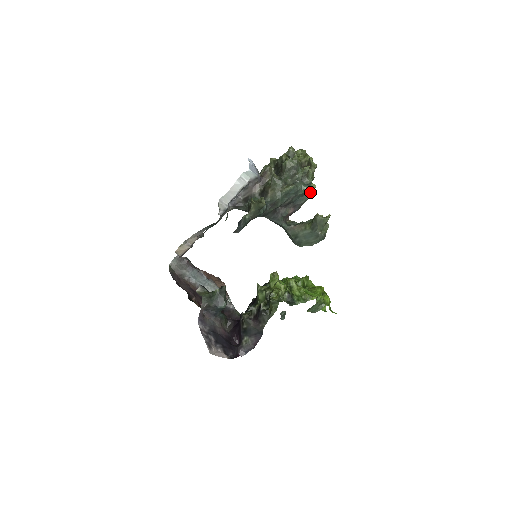
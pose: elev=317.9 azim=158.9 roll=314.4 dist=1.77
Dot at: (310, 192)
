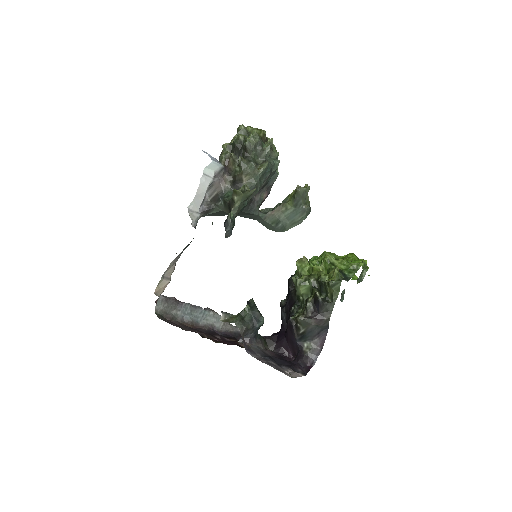
Dot at: occluded
